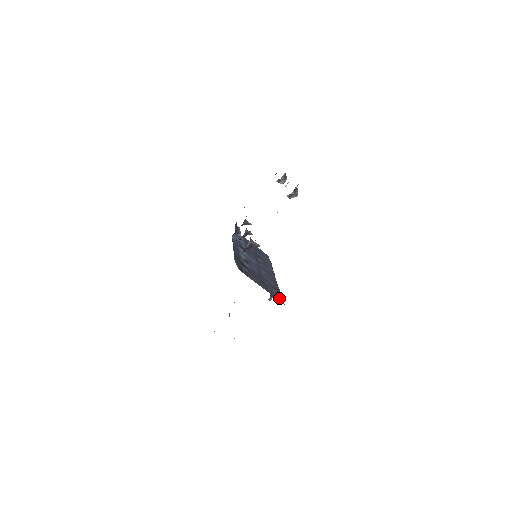
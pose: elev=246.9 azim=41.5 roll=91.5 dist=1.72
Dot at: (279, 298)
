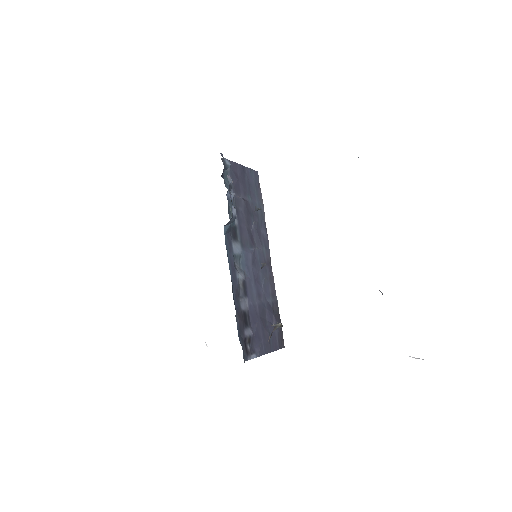
Dot at: (280, 339)
